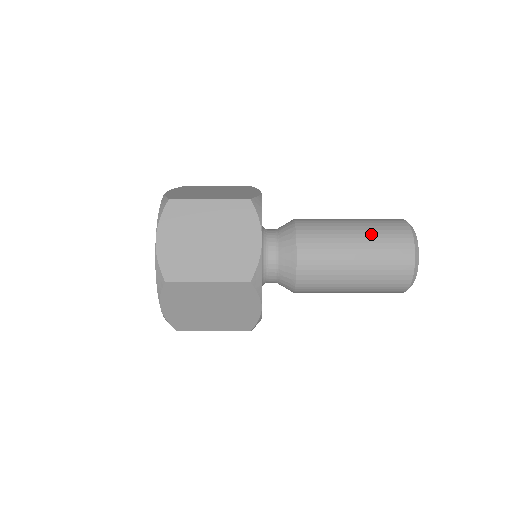
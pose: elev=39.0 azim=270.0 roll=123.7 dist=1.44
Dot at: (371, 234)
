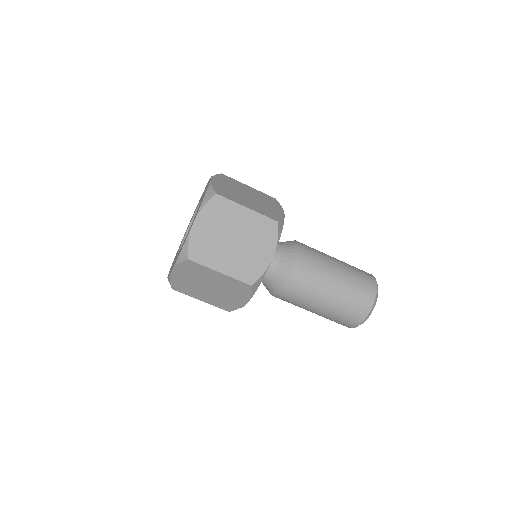
Dot at: (346, 263)
